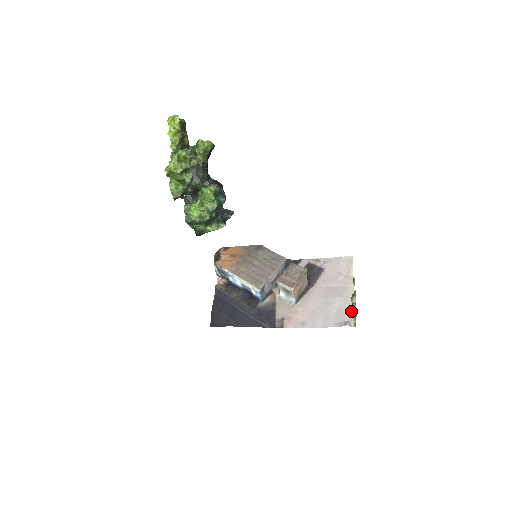
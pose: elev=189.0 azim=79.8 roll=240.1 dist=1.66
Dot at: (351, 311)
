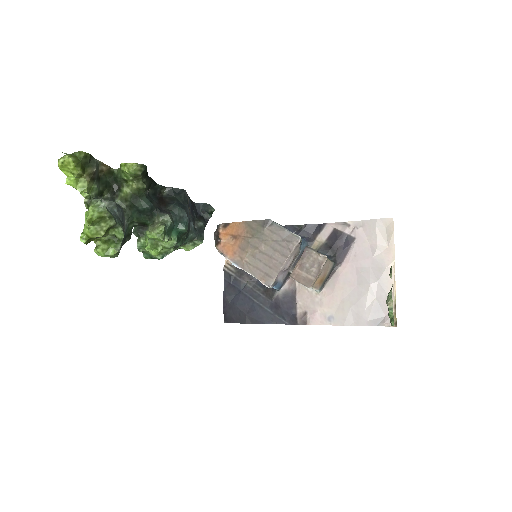
Dot at: occluded
